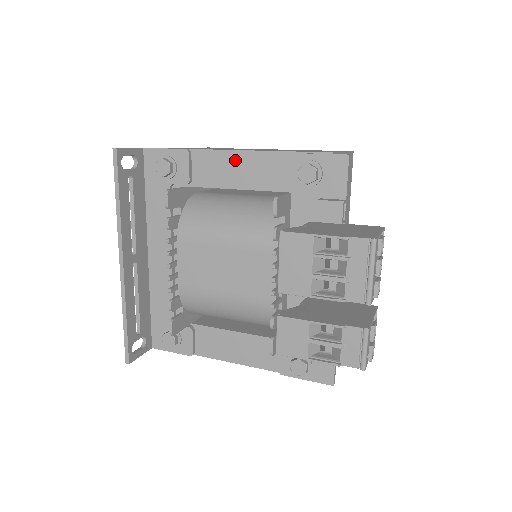
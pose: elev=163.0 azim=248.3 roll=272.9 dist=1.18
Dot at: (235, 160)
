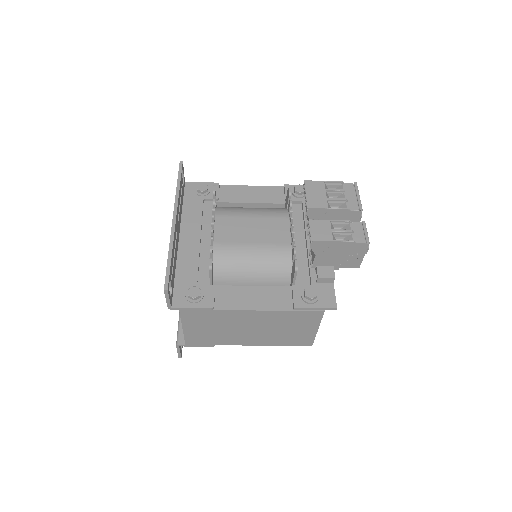
Dot at: (250, 190)
